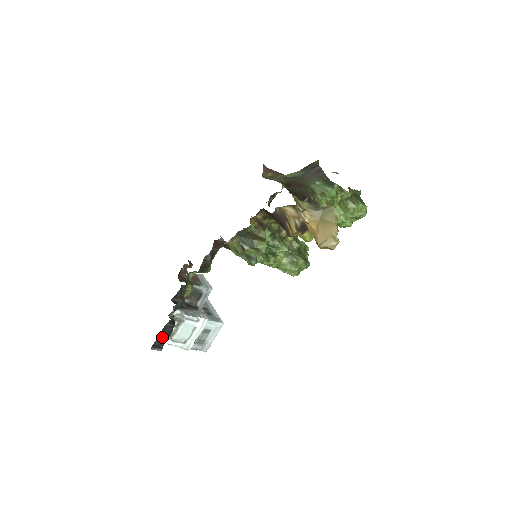
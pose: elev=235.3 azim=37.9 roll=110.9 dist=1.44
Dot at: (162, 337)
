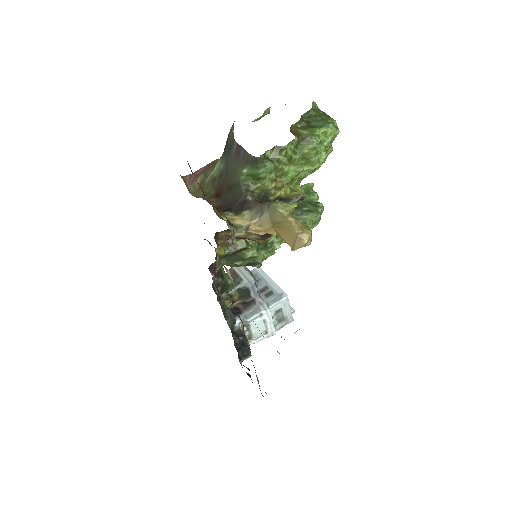
Dot at: (242, 349)
